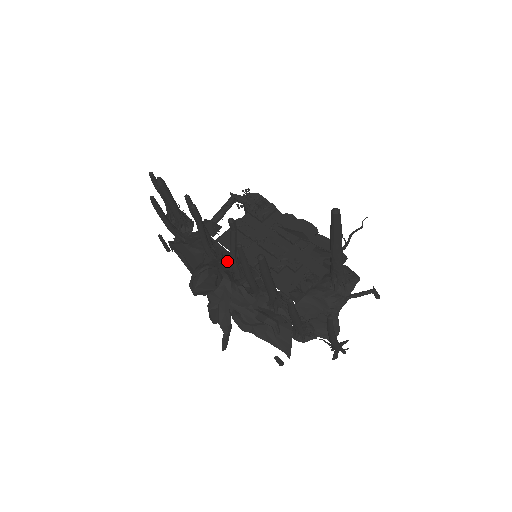
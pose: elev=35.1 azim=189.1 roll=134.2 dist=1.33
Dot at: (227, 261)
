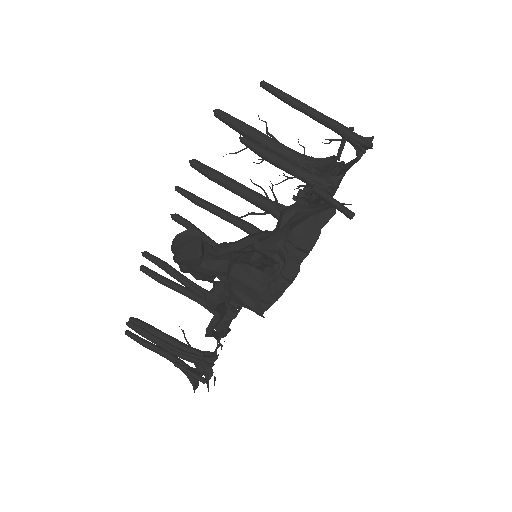
Dot at: occluded
